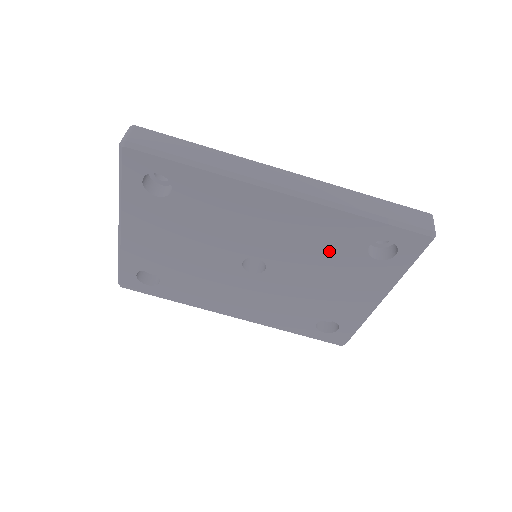
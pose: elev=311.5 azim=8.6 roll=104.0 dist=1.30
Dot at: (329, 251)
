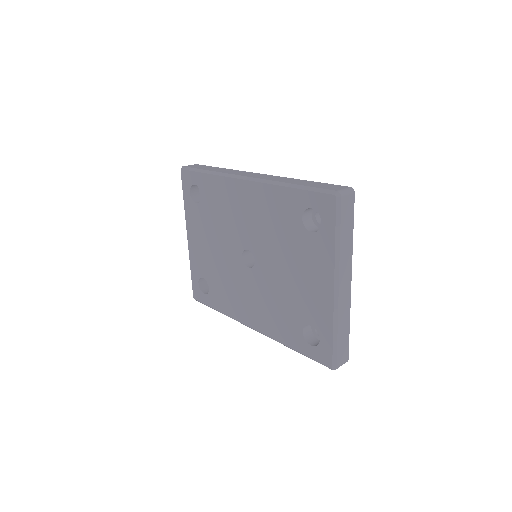
Dot at: (282, 230)
